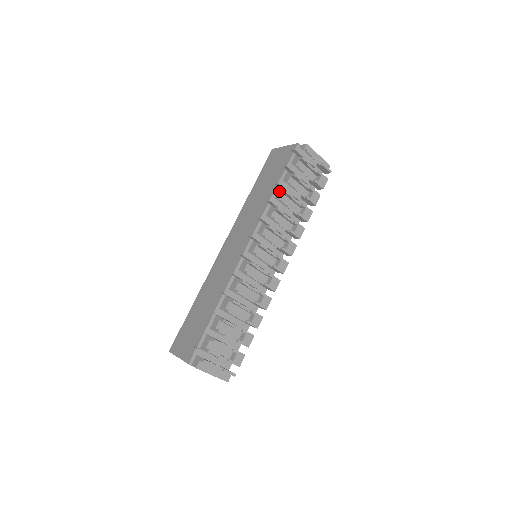
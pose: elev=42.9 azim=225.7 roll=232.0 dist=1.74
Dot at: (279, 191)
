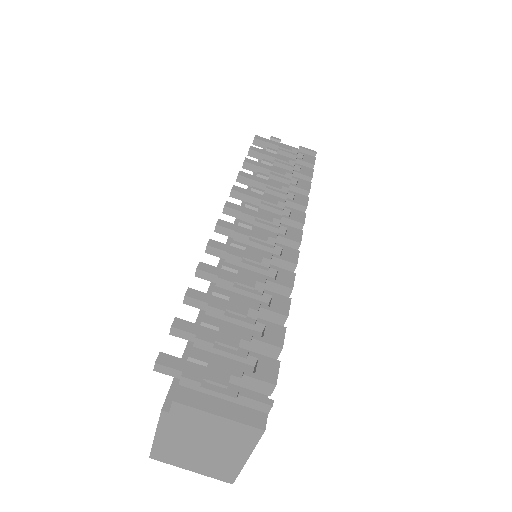
Dot at: occluded
